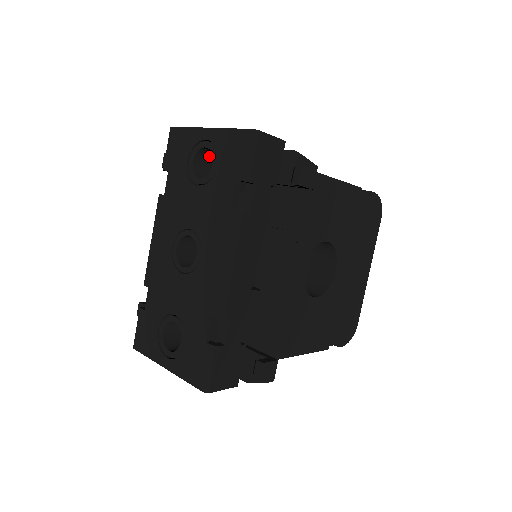
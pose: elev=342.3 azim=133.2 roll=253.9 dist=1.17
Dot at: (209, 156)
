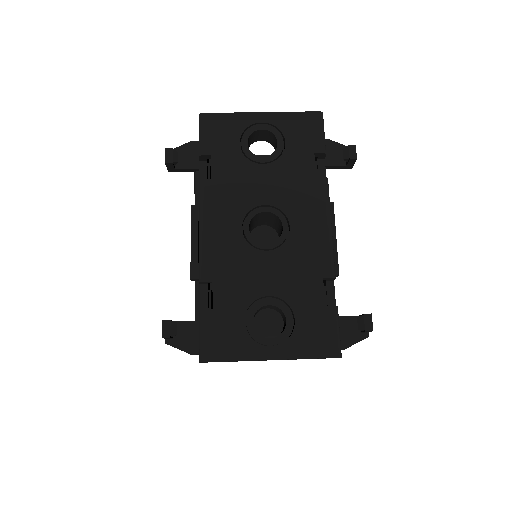
Dot at: (250, 143)
